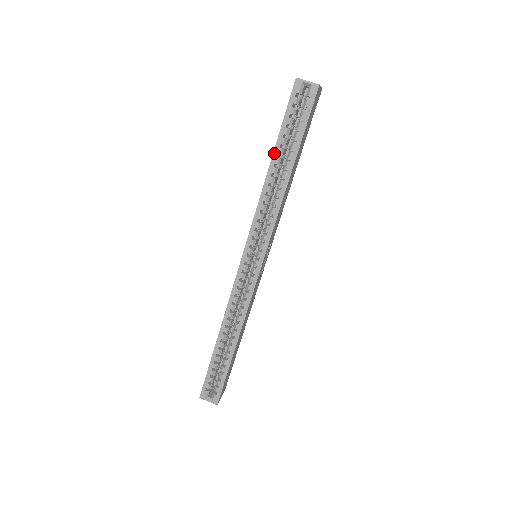
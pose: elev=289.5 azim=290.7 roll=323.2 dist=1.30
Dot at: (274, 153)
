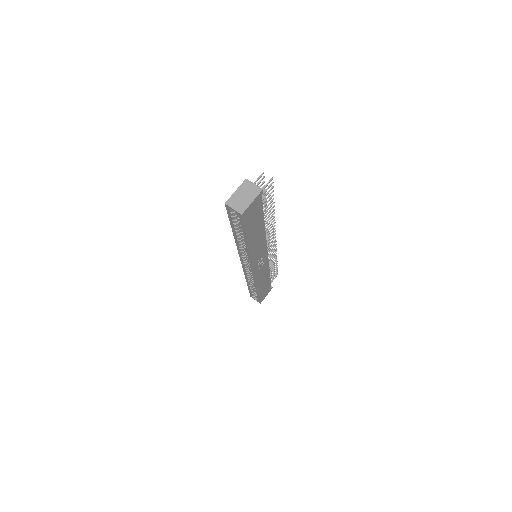
Dot at: (233, 231)
